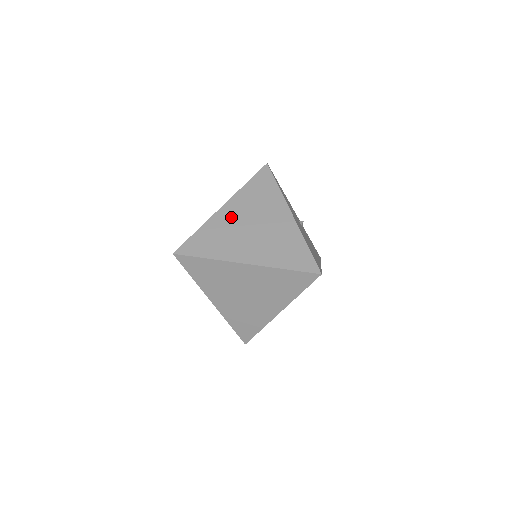
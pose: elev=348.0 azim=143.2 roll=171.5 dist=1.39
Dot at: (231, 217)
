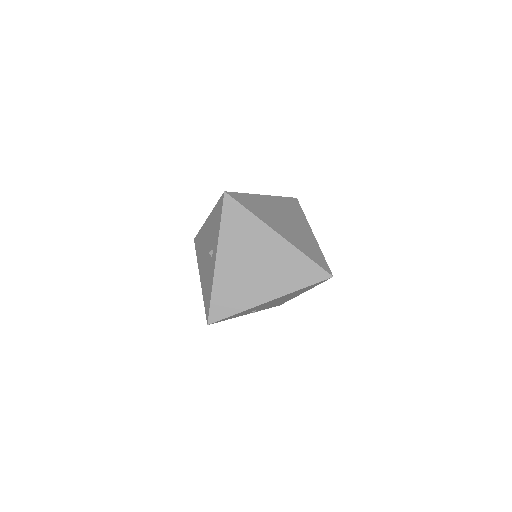
Dot at: (271, 204)
